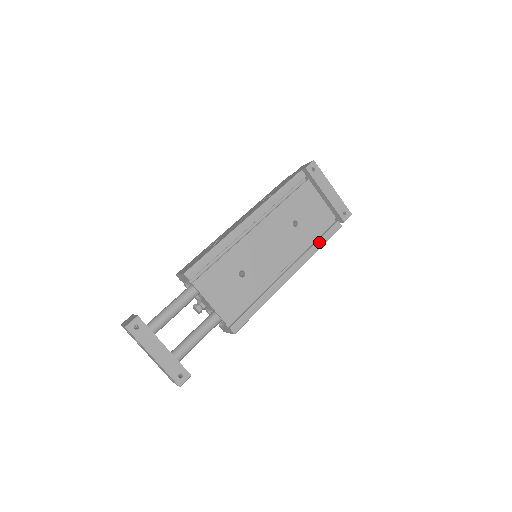
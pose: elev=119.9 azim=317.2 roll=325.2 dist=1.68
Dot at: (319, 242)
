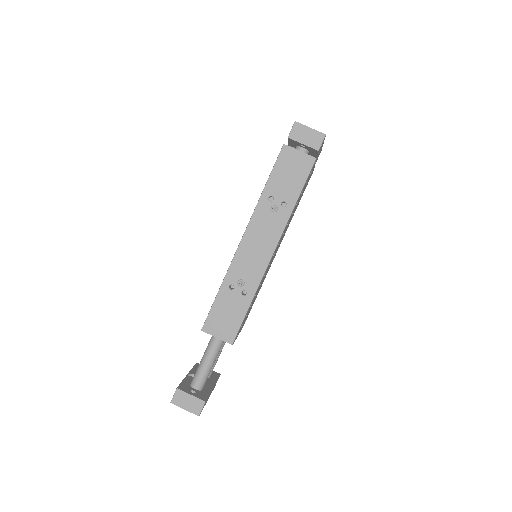
Dot at: occluded
